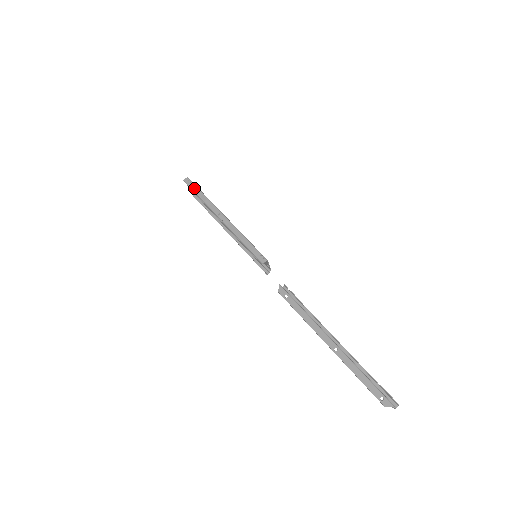
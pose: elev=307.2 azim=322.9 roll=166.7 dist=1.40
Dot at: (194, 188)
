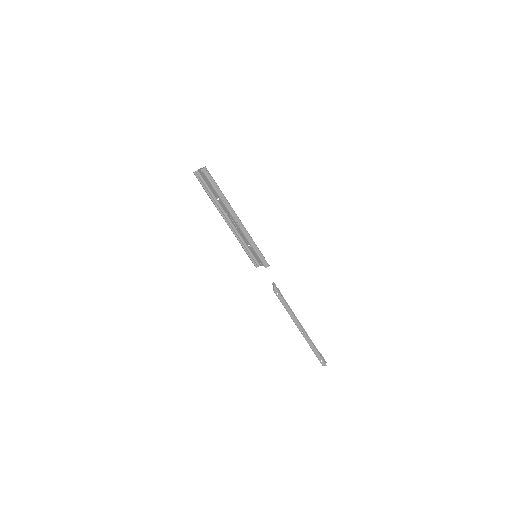
Dot at: (213, 182)
